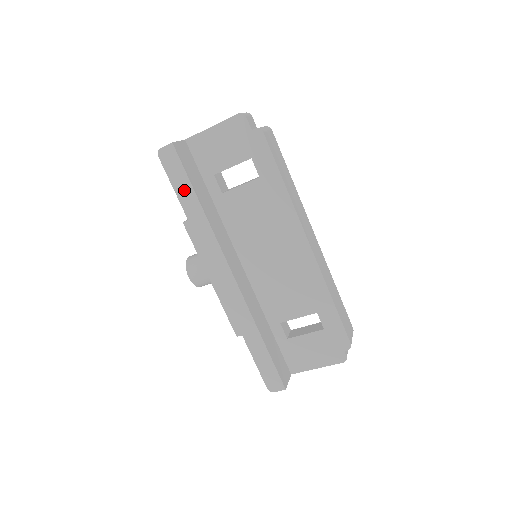
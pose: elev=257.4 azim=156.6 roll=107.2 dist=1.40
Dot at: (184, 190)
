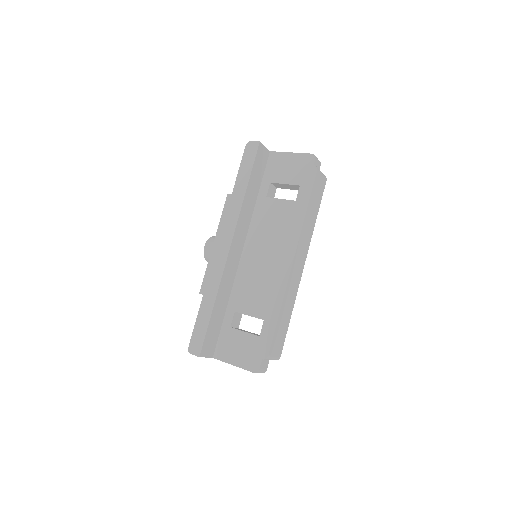
Dot at: (244, 174)
